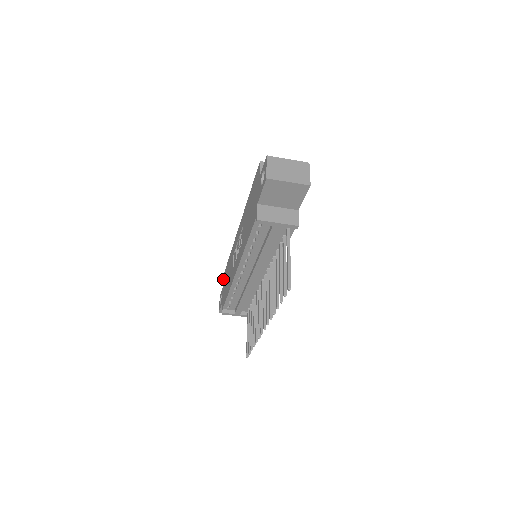
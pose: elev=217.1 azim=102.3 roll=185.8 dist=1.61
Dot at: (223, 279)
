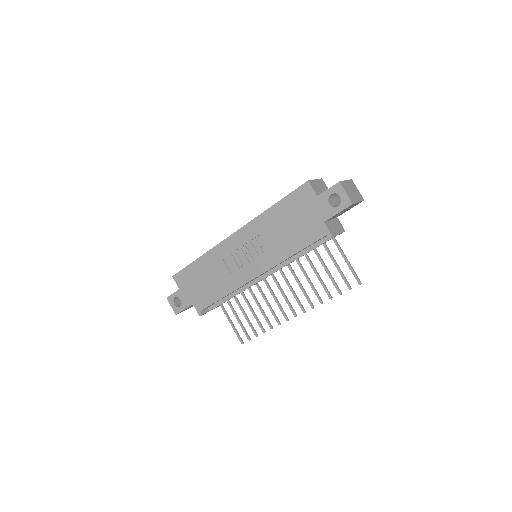
Dot at: (176, 281)
